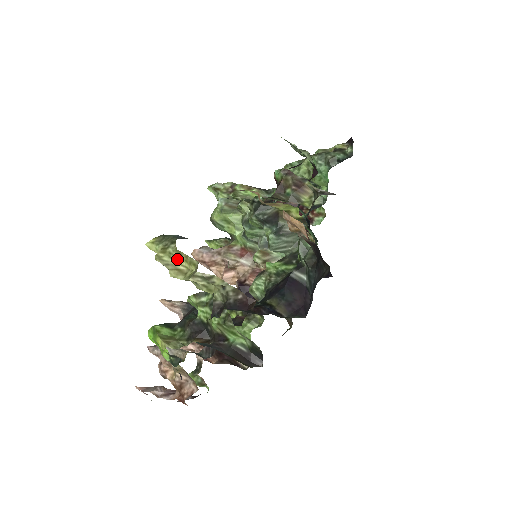
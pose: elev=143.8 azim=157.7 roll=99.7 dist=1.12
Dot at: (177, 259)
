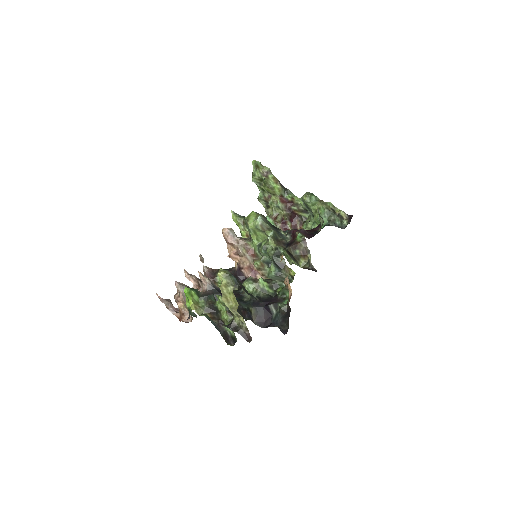
Dot at: (230, 295)
